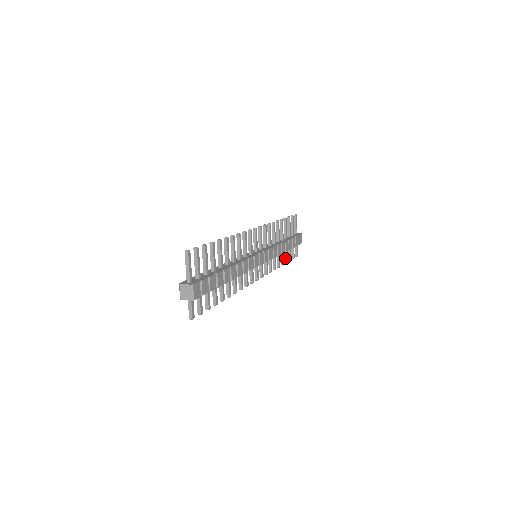
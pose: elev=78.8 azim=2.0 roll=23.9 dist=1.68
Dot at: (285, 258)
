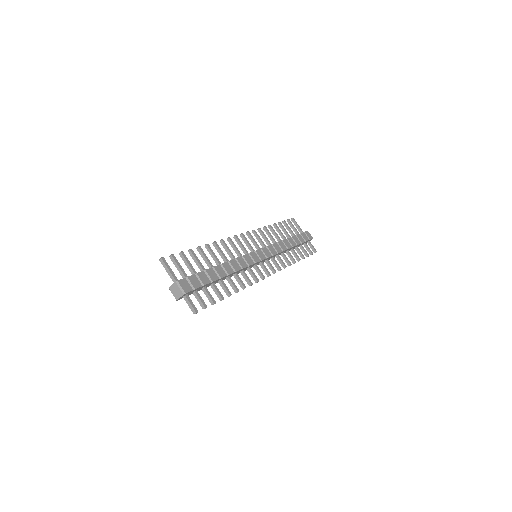
Dot at: (300, 255)
